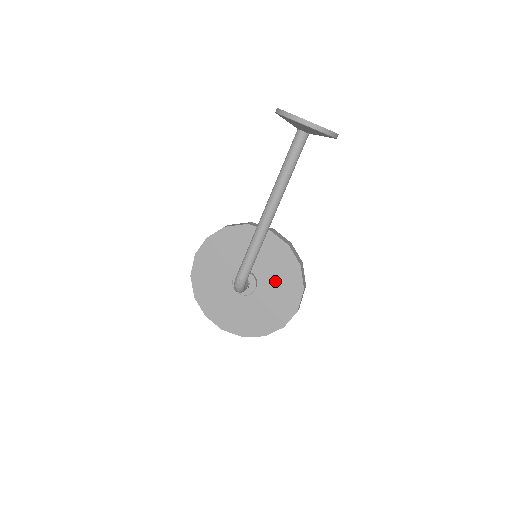
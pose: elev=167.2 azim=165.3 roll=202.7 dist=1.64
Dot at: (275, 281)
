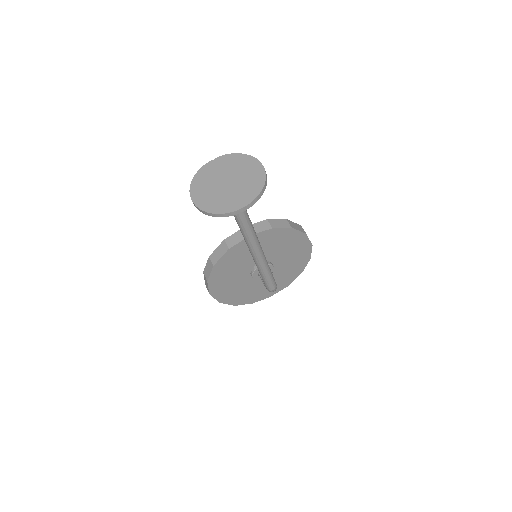
Dot at: (282, 250)
